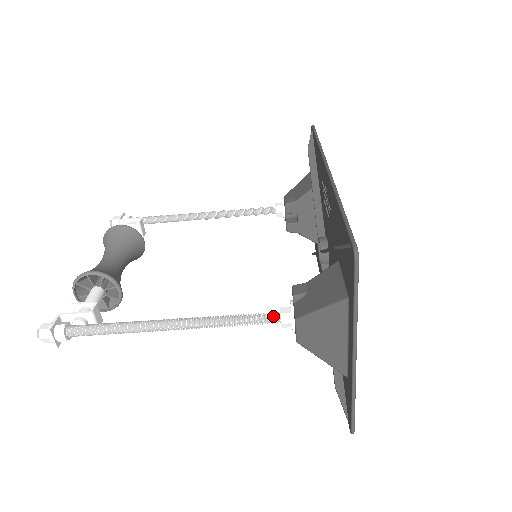
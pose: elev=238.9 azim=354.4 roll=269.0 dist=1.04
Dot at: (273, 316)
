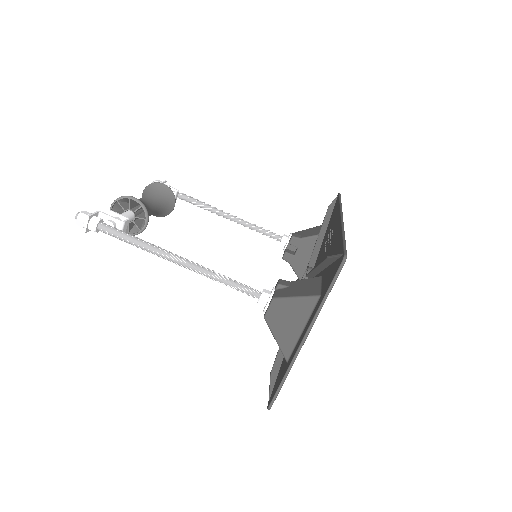
Dot at: (256, 291)
